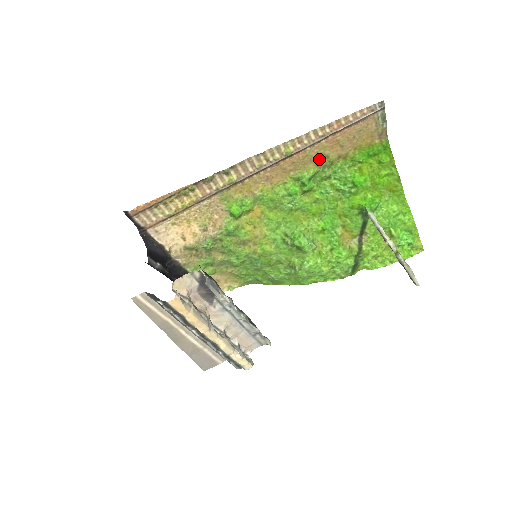
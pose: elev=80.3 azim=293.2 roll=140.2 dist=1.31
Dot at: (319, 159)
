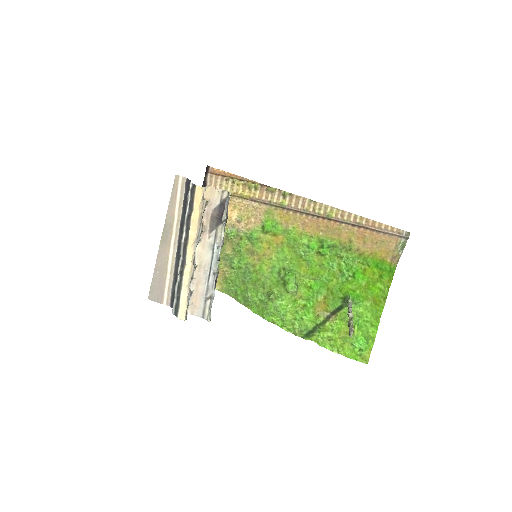
Dot at: (345, 239)
